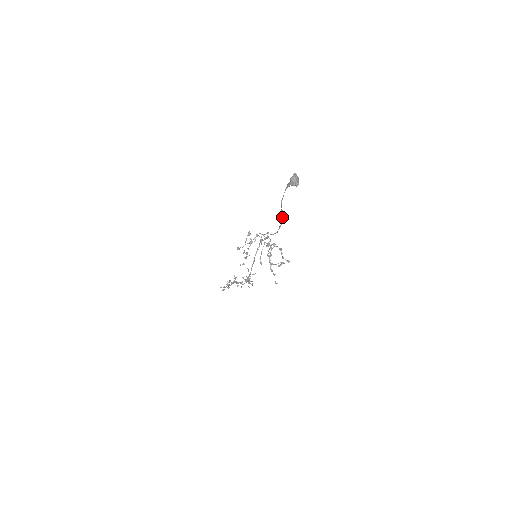
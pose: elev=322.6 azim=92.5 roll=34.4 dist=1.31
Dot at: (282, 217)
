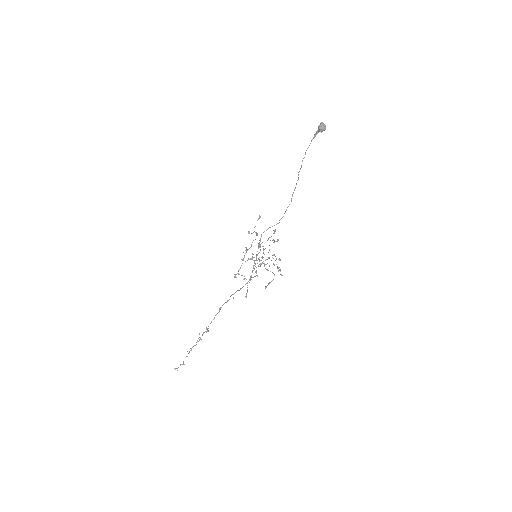
Dot at: (294, 190)
